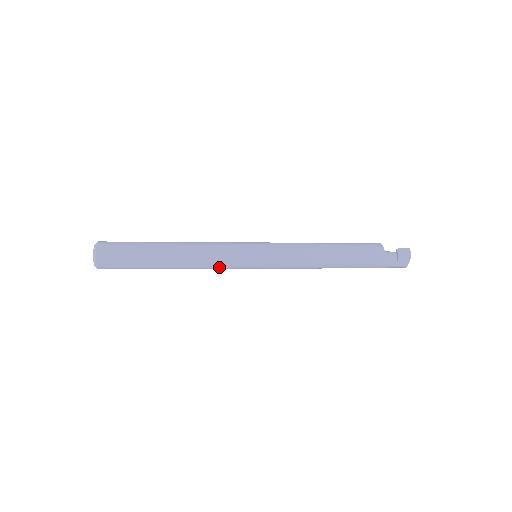
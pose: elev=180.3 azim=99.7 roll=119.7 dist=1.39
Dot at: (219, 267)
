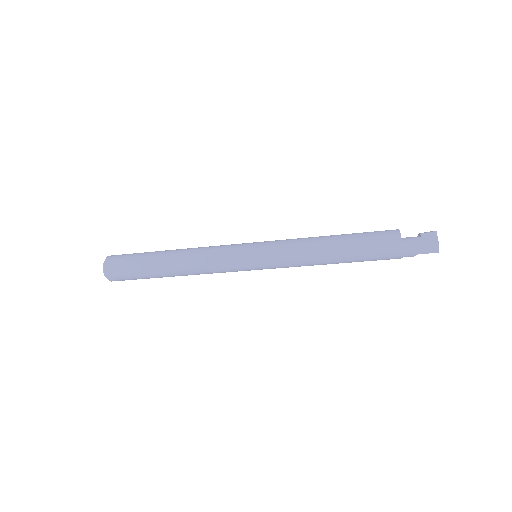
Dot at: (214, 258)
